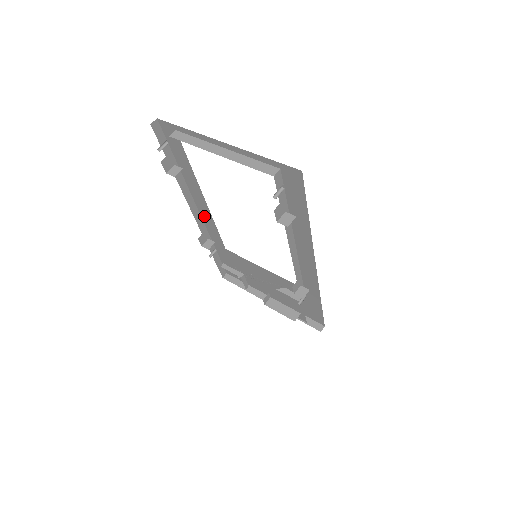
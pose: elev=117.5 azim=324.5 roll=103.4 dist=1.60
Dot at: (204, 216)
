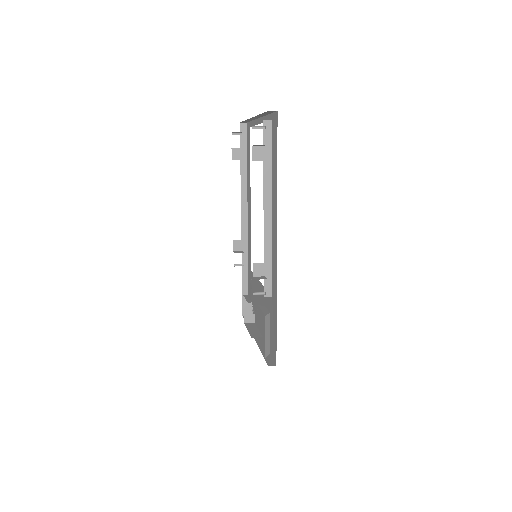
Dot at: (249, 228)
